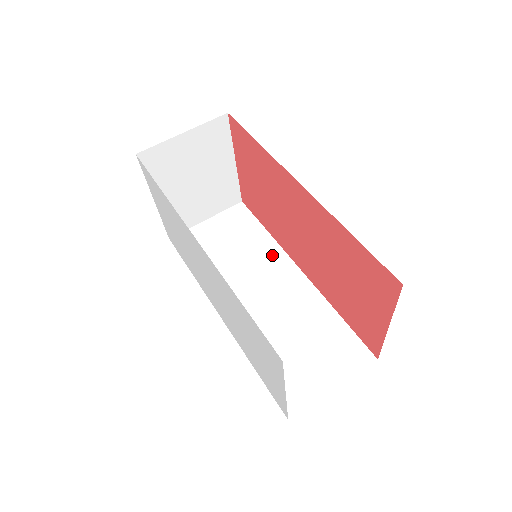
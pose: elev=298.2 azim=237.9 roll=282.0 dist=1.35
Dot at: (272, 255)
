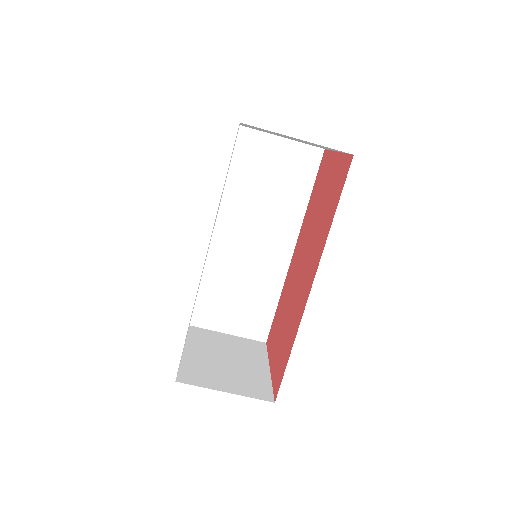
Dot at: (290, 222)
